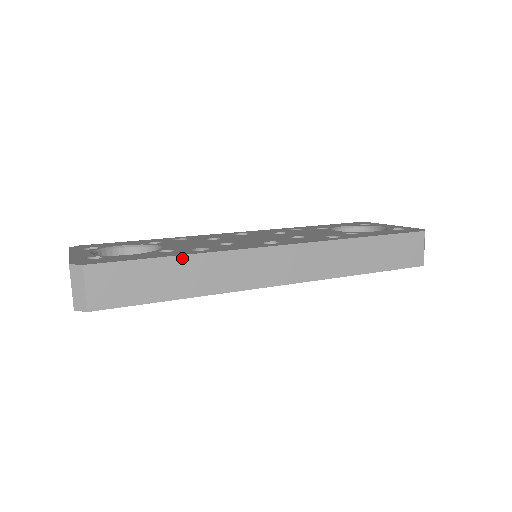
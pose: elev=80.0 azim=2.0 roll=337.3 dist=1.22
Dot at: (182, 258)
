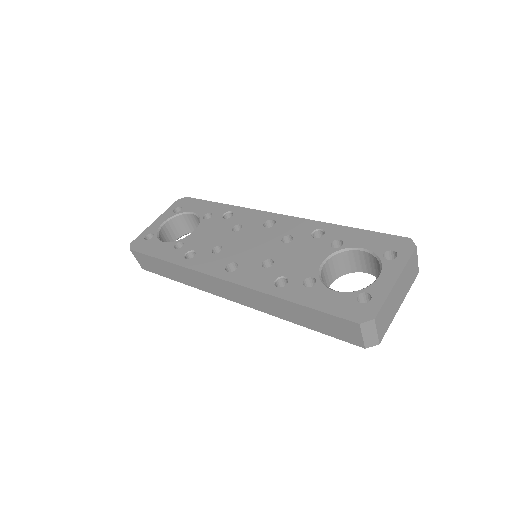
Dot at: (169, 263)
